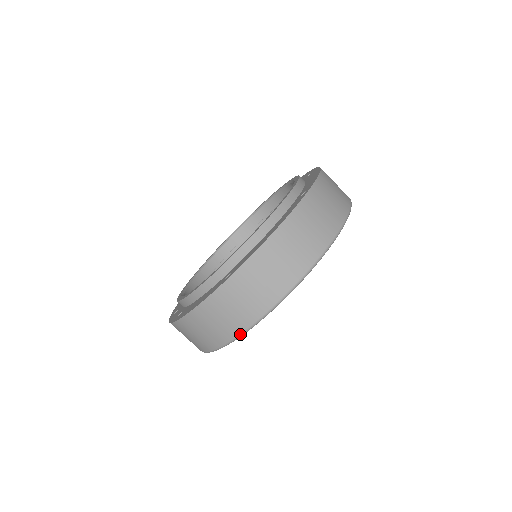
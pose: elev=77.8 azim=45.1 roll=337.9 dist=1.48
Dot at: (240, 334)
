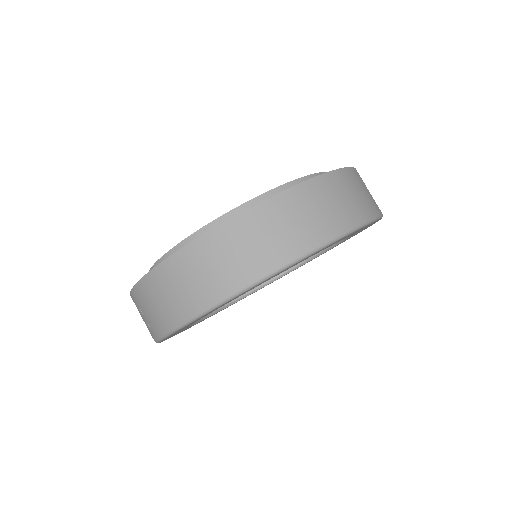
Dot at: (227, 297)
